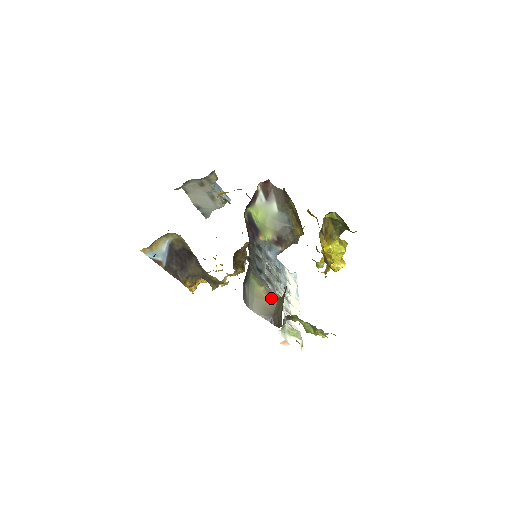
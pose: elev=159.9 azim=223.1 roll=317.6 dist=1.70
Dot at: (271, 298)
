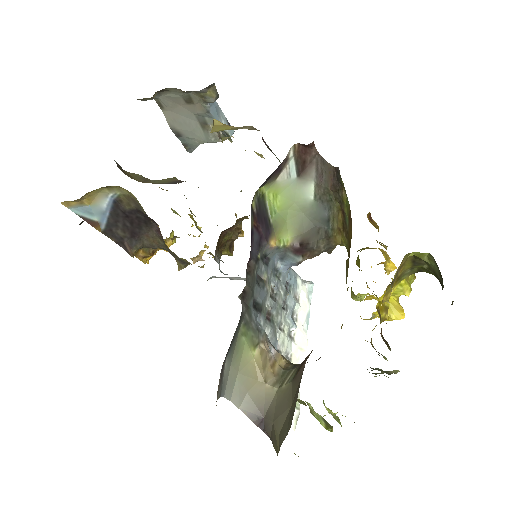
Dot at: (268, 374)
